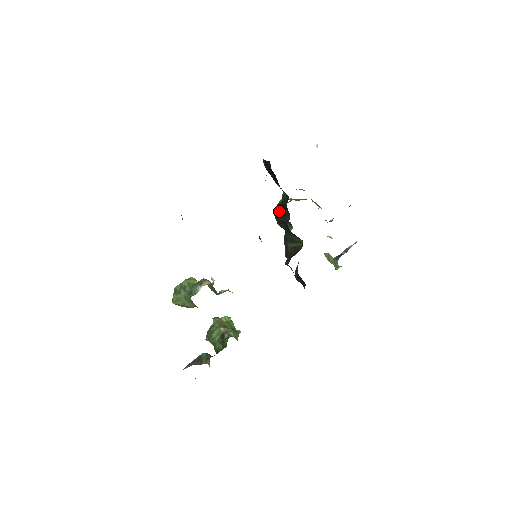
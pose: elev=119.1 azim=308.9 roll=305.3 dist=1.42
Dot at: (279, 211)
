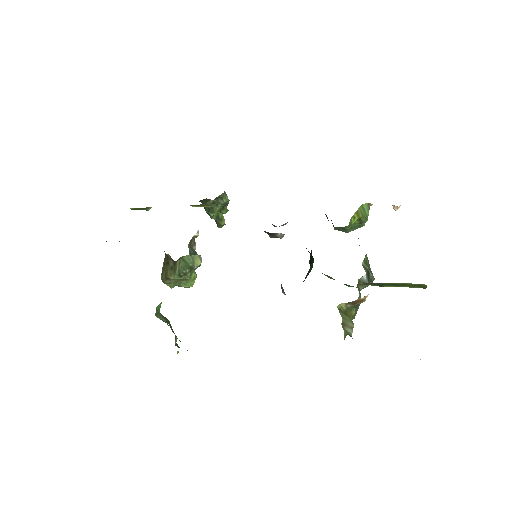
Dot at: occluded
